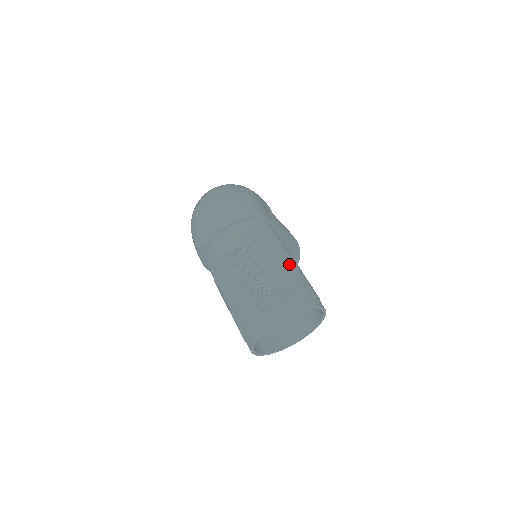
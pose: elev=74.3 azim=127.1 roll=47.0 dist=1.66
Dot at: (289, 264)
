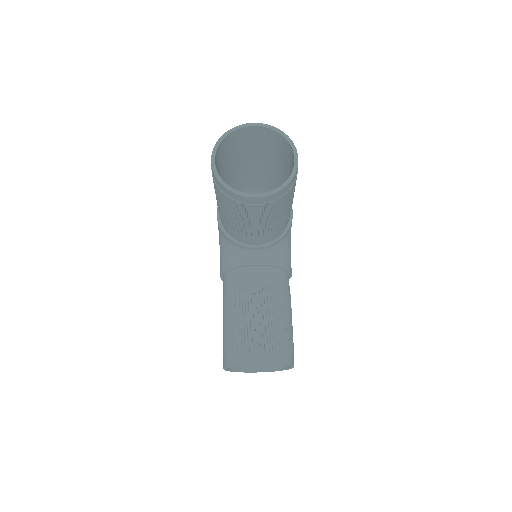
Dot at: occluded
